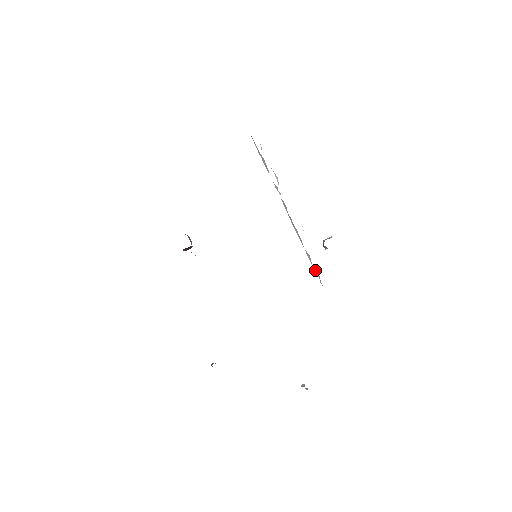
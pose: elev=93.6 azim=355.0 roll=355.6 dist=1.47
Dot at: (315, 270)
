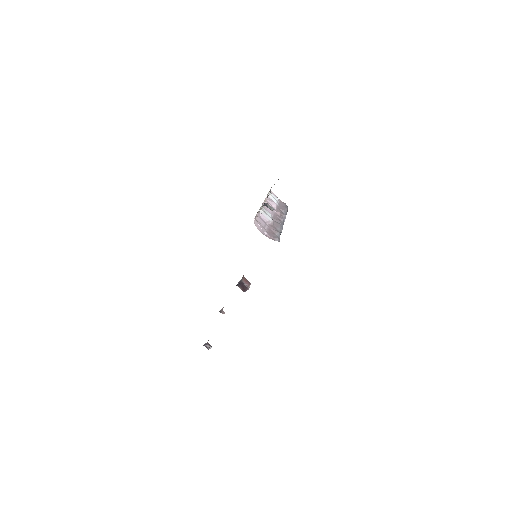
Dot at: (275, 236)
